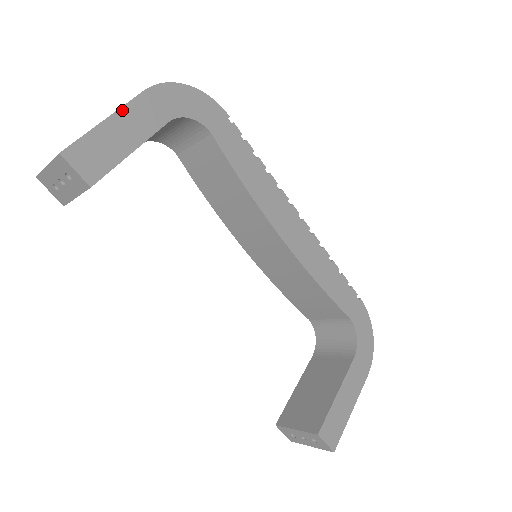
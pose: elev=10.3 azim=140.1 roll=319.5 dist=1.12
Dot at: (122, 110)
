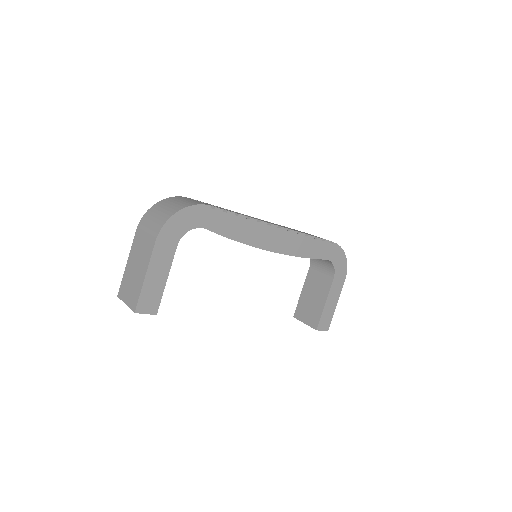
Dot at: (150, 264)
